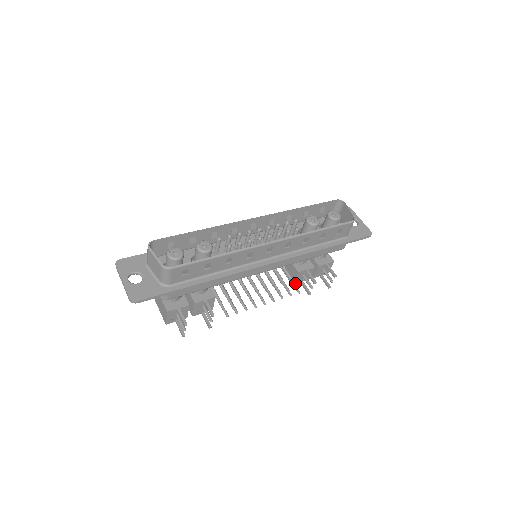
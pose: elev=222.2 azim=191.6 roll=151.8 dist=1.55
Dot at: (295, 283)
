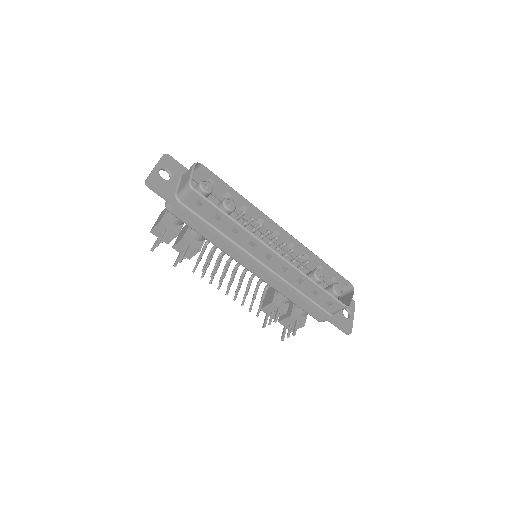
Dot at: occluded
